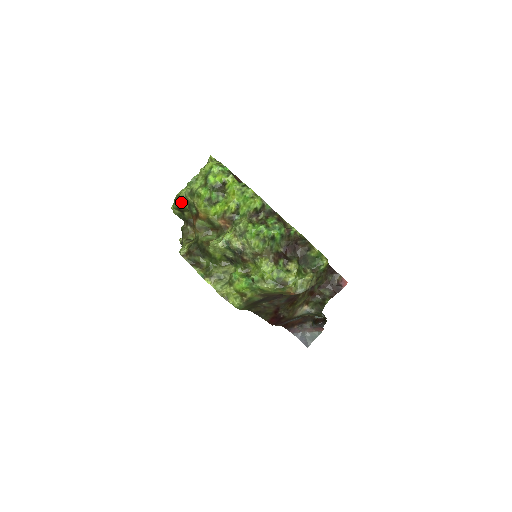
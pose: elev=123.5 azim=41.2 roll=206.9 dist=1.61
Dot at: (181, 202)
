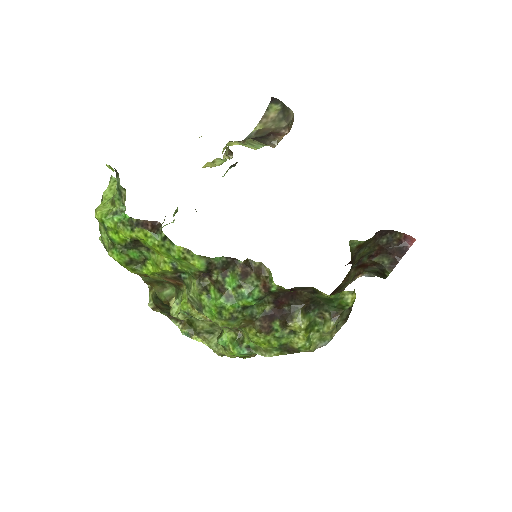
Dot at: occluded
